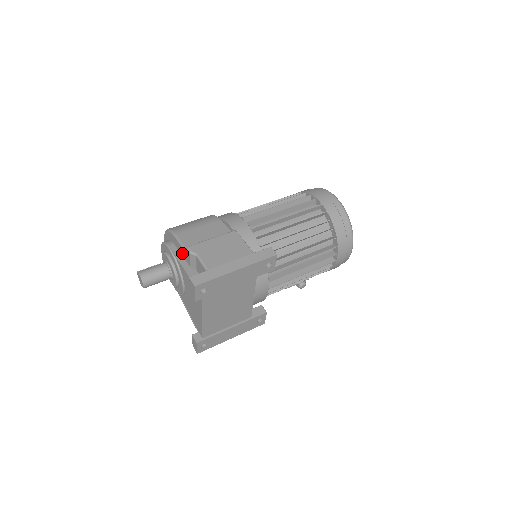
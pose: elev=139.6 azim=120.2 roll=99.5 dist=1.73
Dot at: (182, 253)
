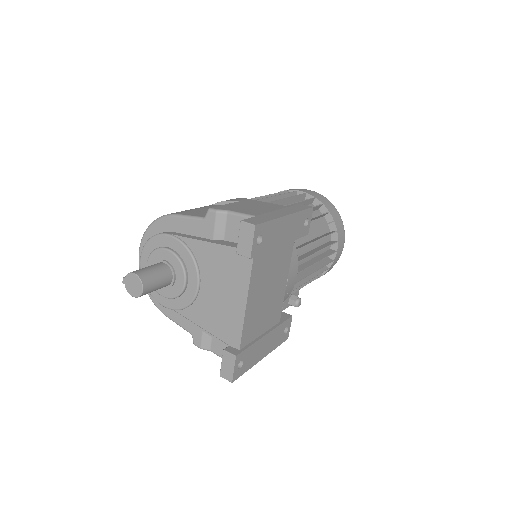
Dot at: (193, 230)
